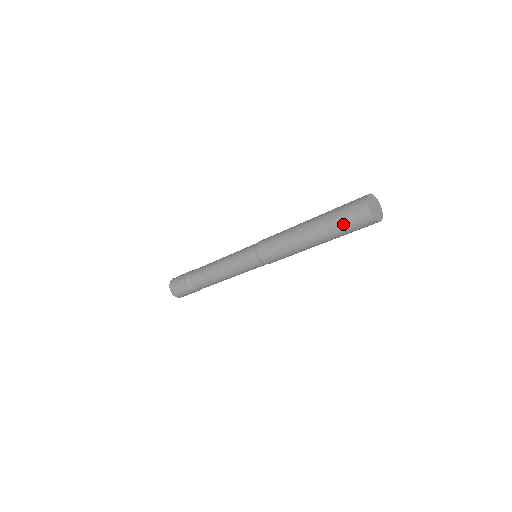
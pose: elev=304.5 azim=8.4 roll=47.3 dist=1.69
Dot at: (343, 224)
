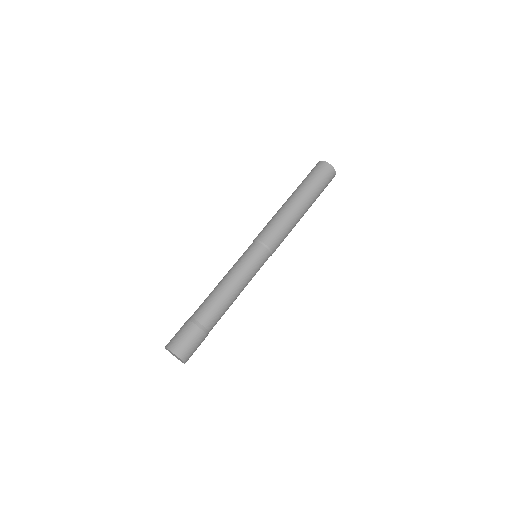
Dot at: (319, 182)
